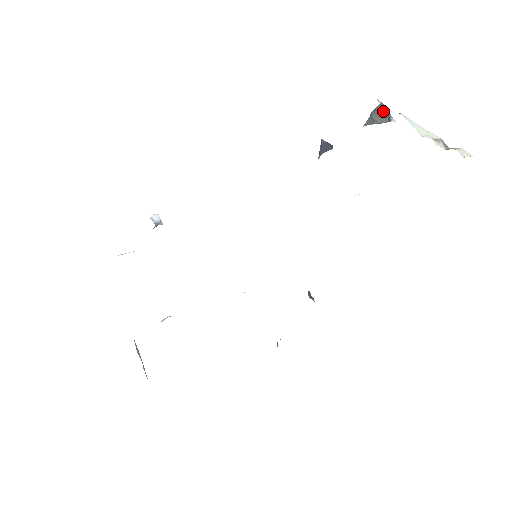
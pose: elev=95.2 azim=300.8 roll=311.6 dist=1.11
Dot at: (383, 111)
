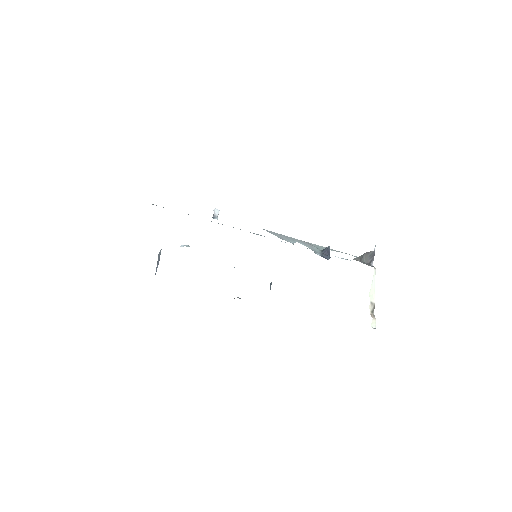
Dot at: (372, 256)
